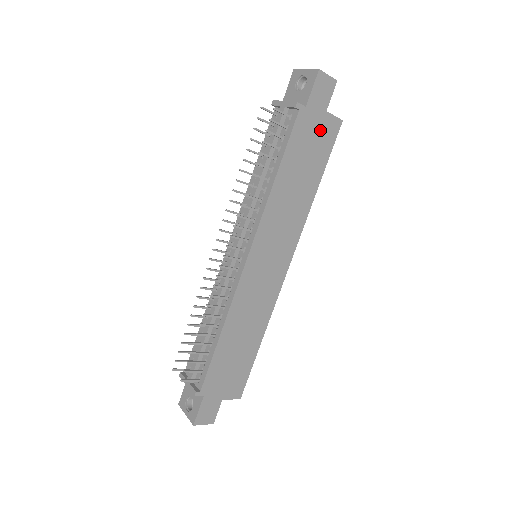
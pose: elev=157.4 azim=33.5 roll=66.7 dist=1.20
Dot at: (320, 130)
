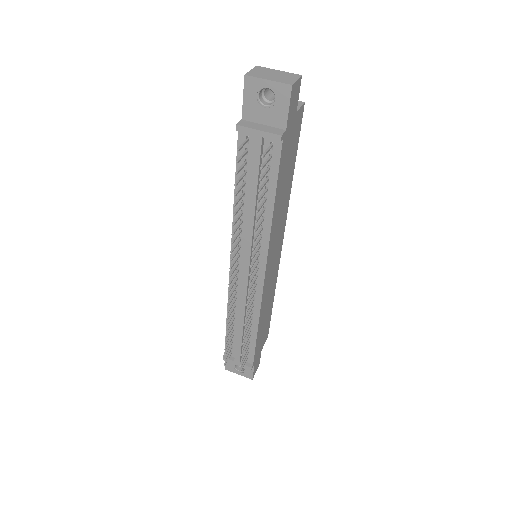
Dot at: (293, 133)
